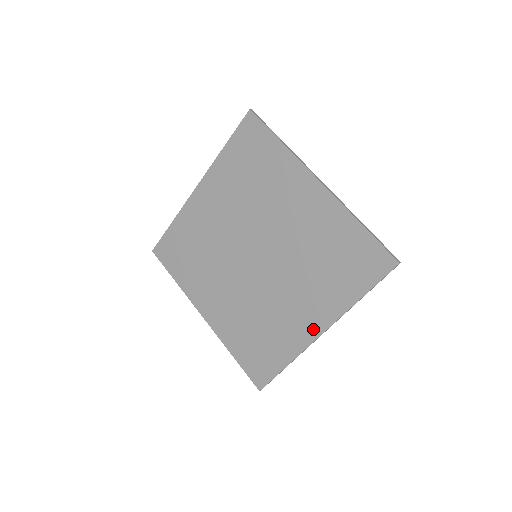
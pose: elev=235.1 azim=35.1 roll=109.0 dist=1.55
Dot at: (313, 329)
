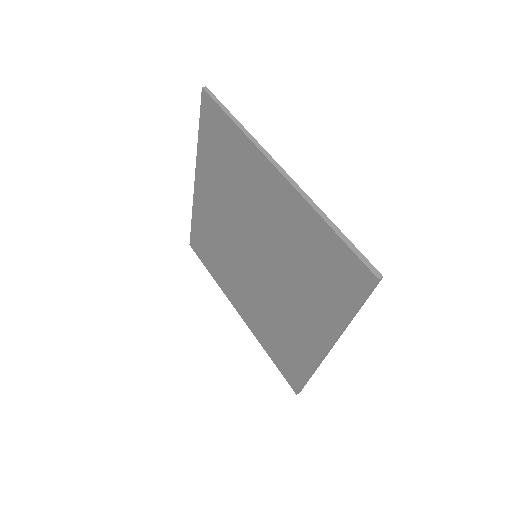
Dot at: (319, 343)
